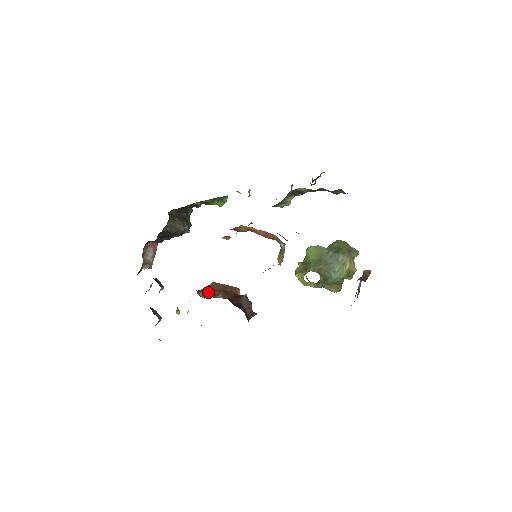
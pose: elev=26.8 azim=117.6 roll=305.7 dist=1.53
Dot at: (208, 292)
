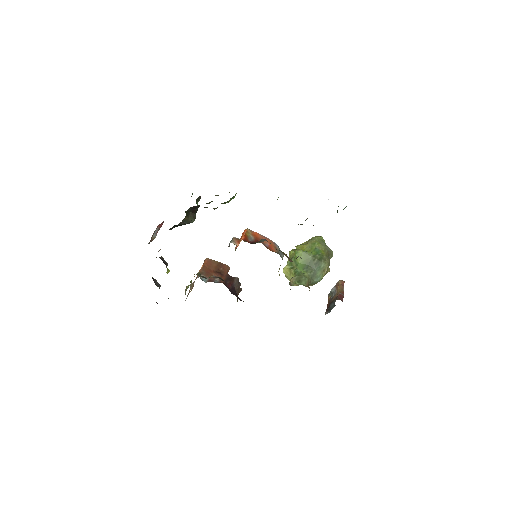
Dot at: (207, 274)
